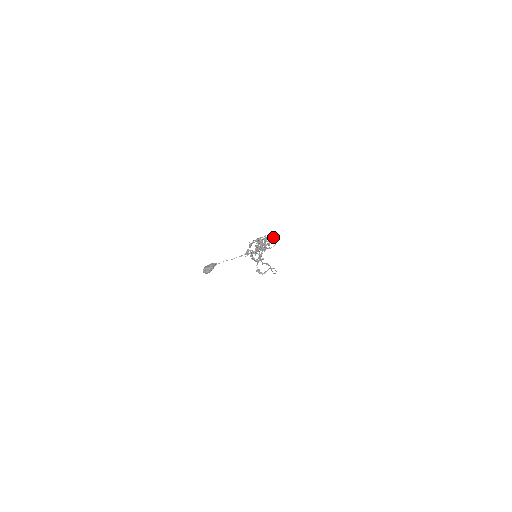
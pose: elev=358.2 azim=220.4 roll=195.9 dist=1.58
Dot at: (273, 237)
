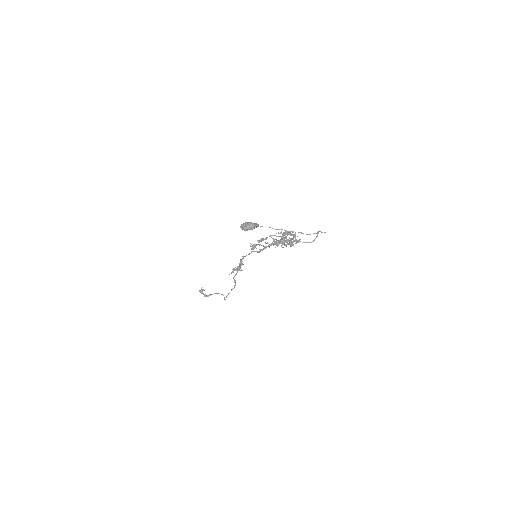
Dot at: occluded
